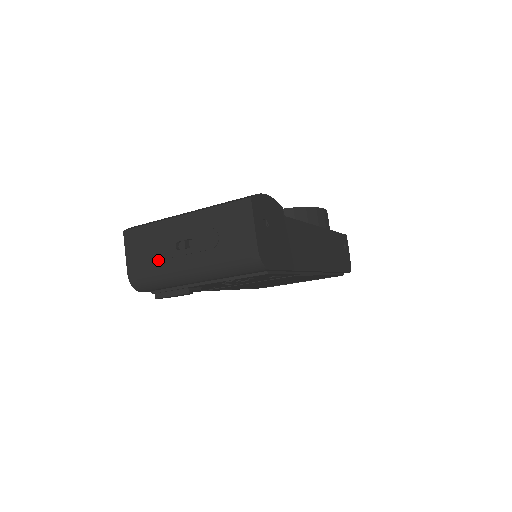
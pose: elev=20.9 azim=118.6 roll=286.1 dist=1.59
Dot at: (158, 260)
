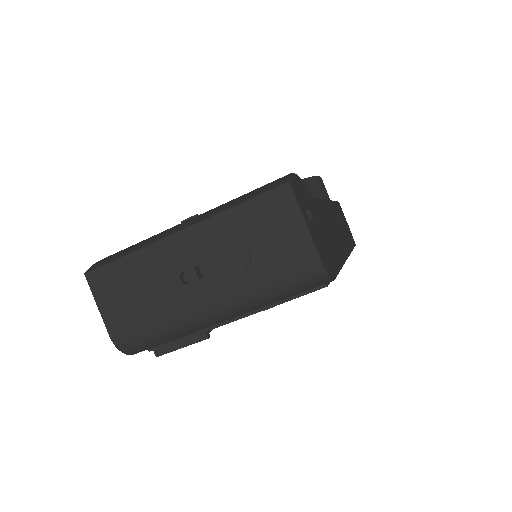
Dot at: (156, 306)
